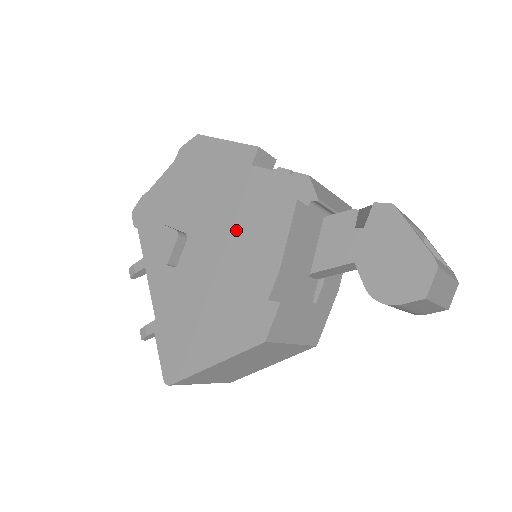
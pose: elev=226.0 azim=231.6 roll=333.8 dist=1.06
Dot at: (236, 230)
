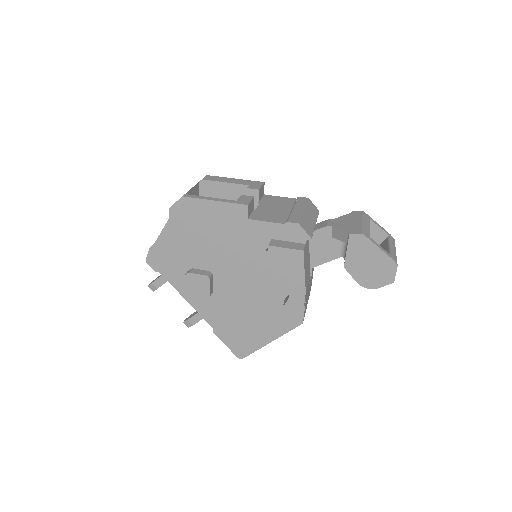
Dot at: (254, 264)
